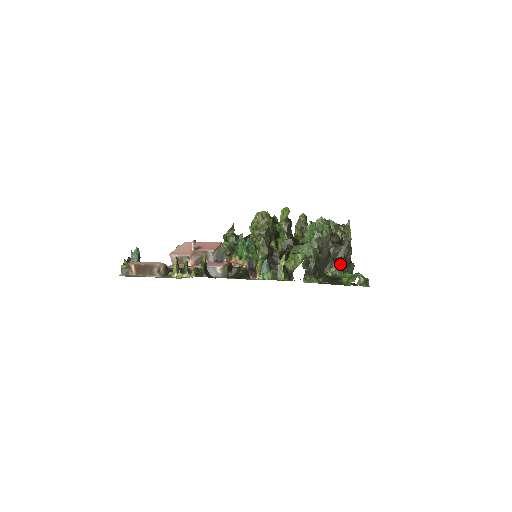
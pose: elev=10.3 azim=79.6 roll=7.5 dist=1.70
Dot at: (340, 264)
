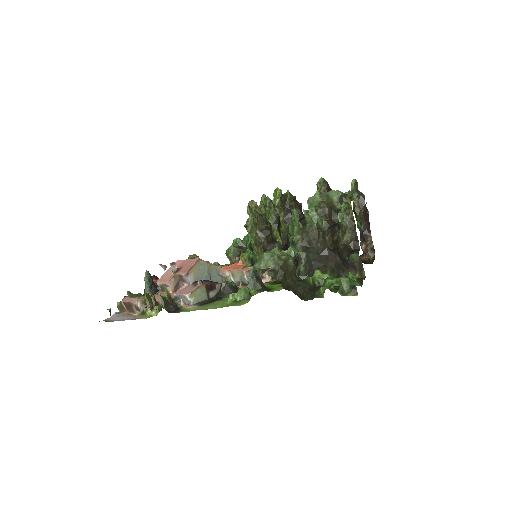
Dot at: (341, 255)
